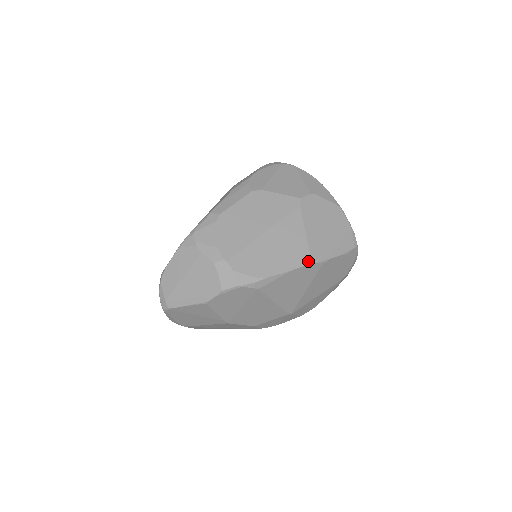
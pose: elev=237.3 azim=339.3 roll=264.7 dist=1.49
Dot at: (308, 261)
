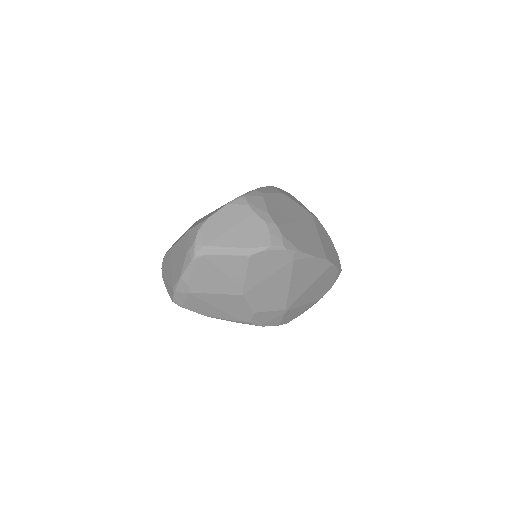
Dot at: (325, 257)
